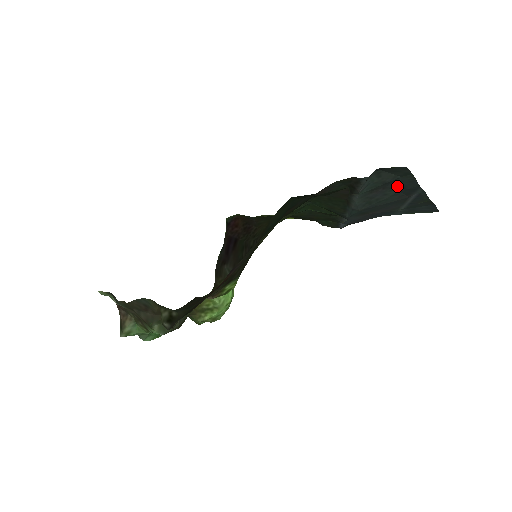
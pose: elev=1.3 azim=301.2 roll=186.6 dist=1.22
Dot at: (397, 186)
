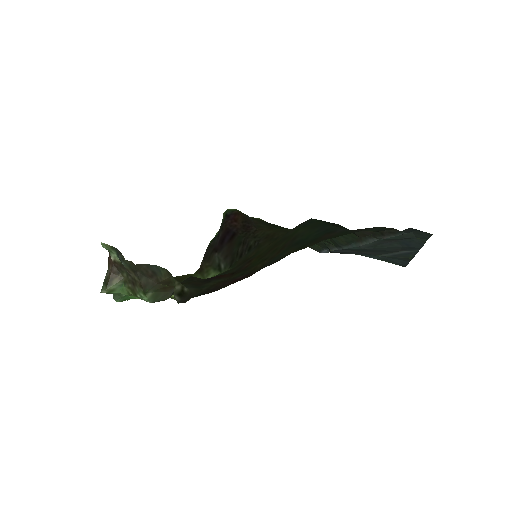
Dot at: (405, 242)
